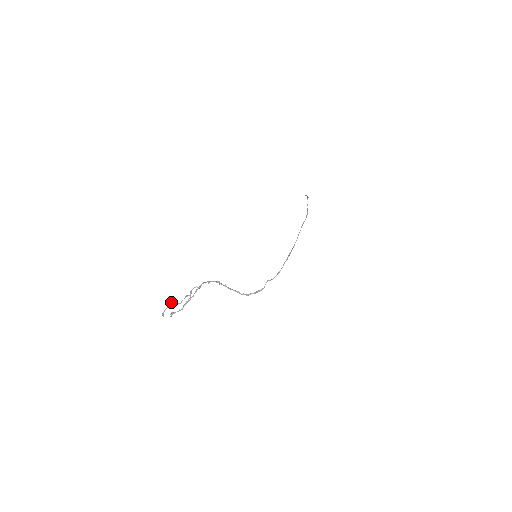
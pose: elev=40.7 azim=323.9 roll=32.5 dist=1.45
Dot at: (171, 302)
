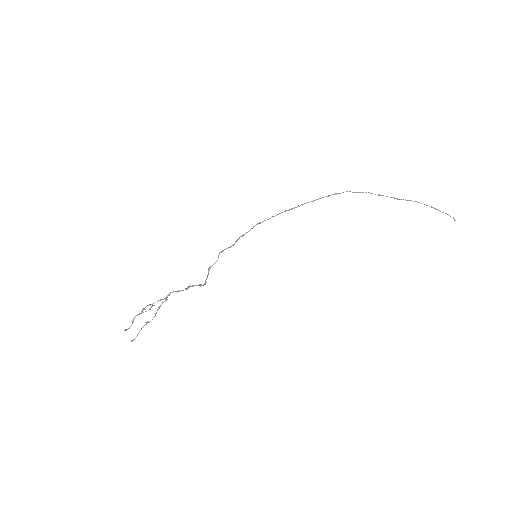
Dot at: occluded
